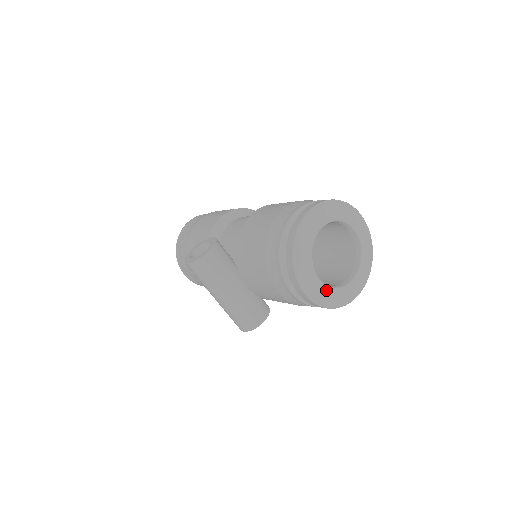
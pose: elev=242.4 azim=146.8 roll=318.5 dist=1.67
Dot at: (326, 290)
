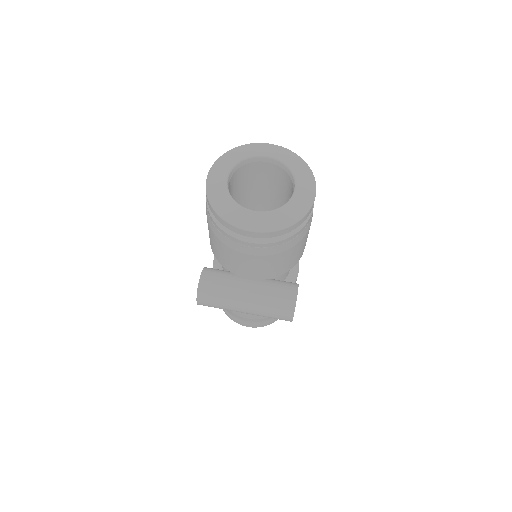
Dot at: (272, 215)
